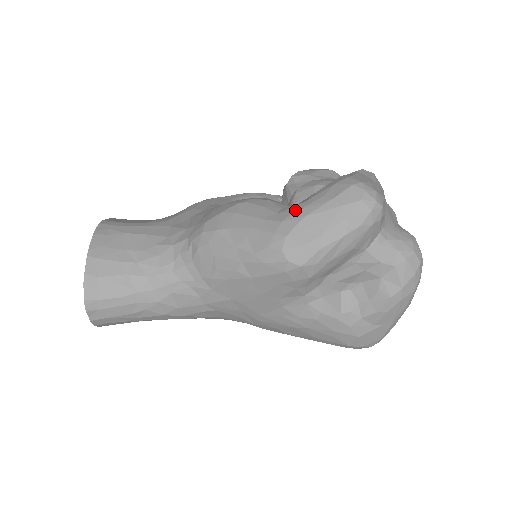
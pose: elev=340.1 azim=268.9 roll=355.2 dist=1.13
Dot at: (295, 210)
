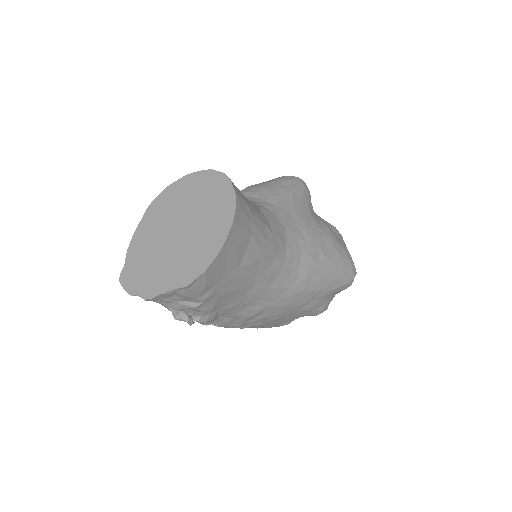
Dot at: occluded
